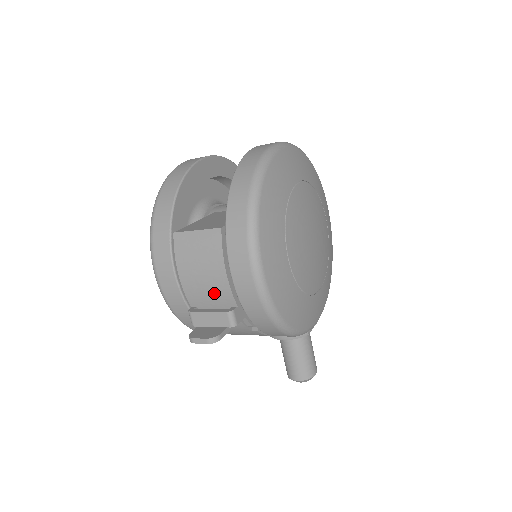
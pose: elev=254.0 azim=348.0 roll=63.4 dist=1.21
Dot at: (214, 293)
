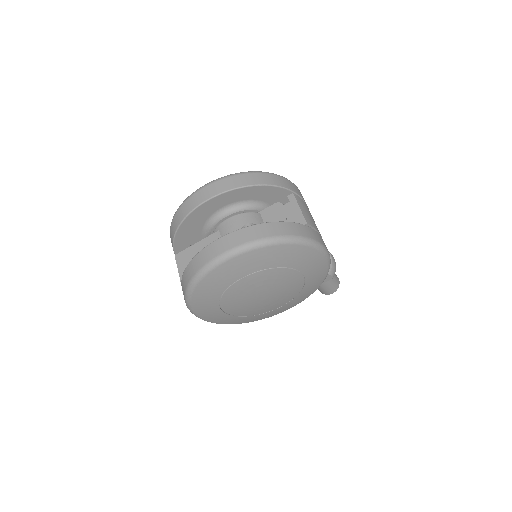
Dot at: occluded
